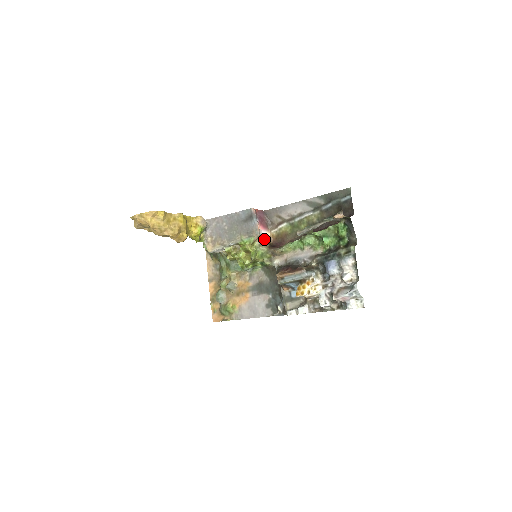
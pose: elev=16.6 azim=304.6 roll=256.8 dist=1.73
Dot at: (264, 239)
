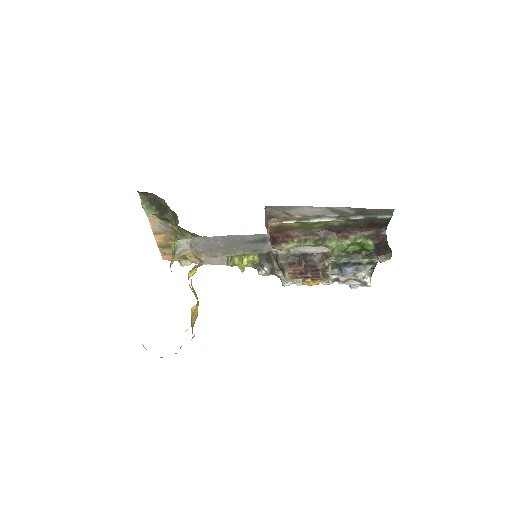
Dot at: occluded
